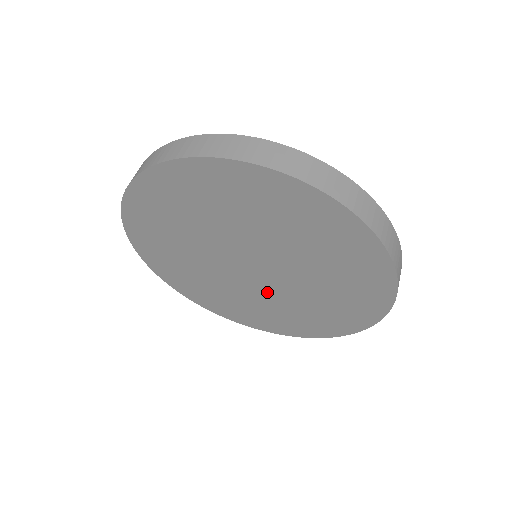
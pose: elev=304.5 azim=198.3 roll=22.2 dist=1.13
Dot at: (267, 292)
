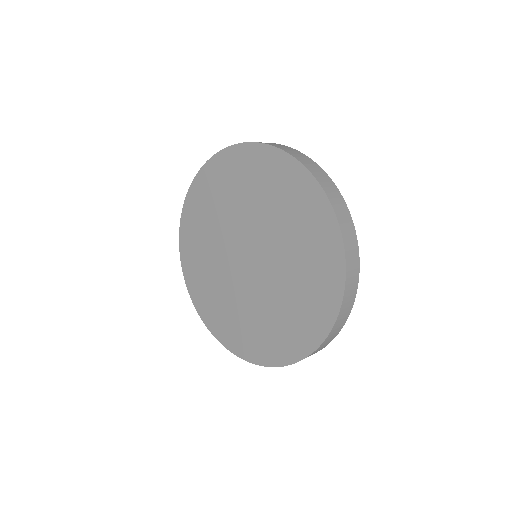
Dot at: (242, 289)
